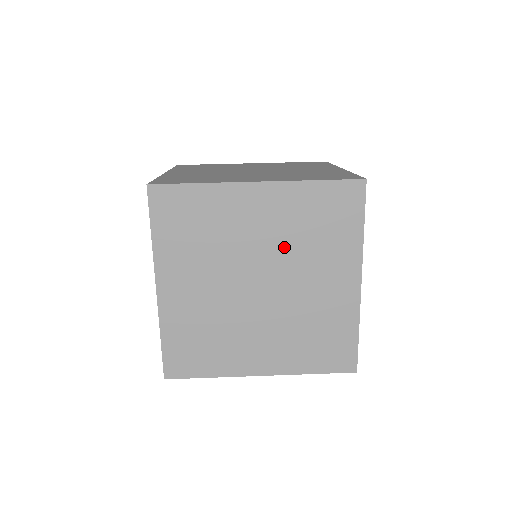
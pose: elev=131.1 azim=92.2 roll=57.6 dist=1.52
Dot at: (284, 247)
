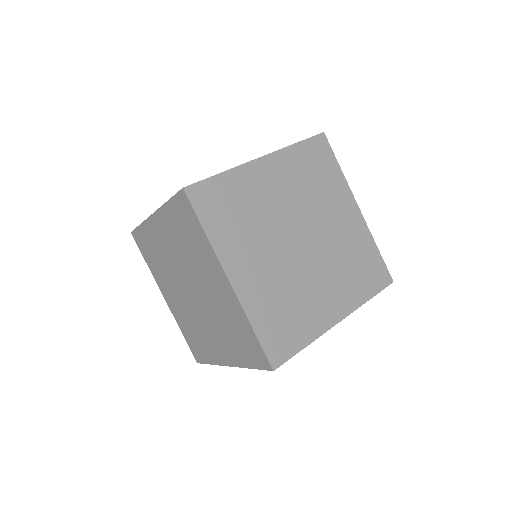
Dot at: (302, 202)
